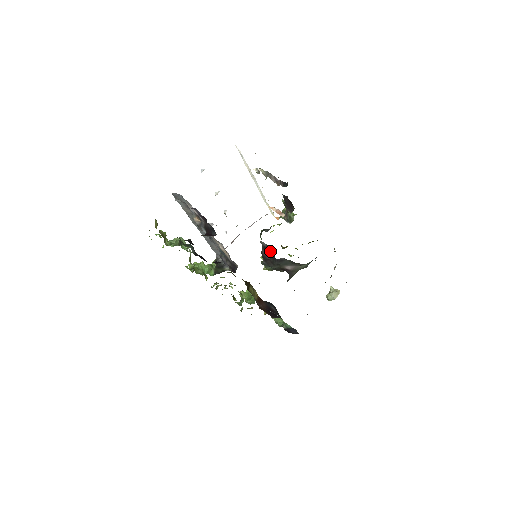
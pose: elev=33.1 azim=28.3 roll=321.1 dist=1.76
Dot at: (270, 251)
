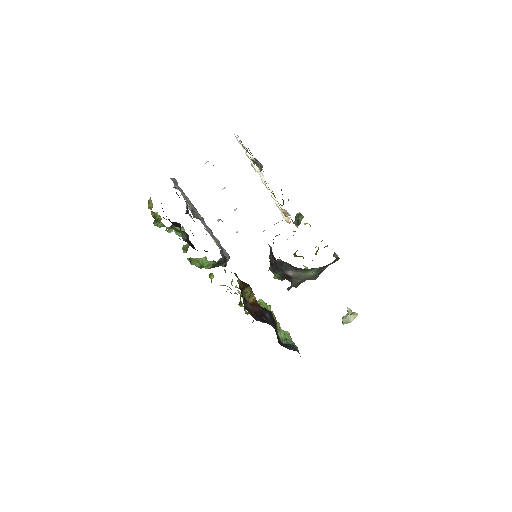
Dot at: occluded
